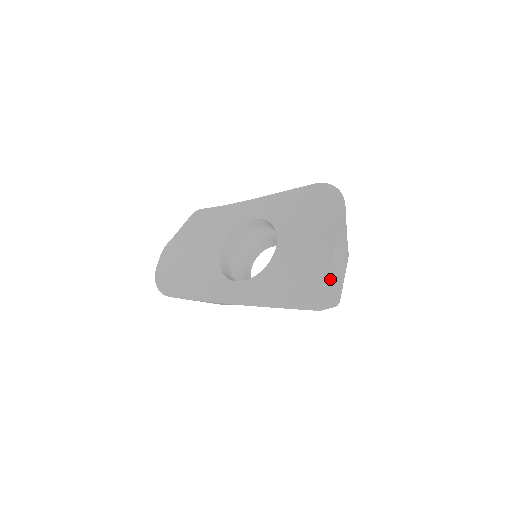
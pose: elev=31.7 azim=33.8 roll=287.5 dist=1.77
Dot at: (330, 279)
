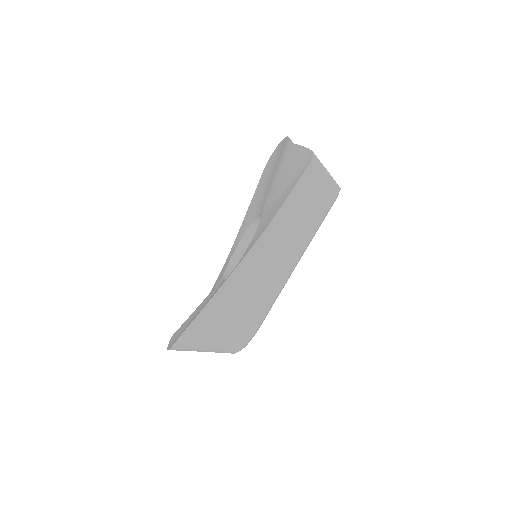
Dot at: (301, 146)
